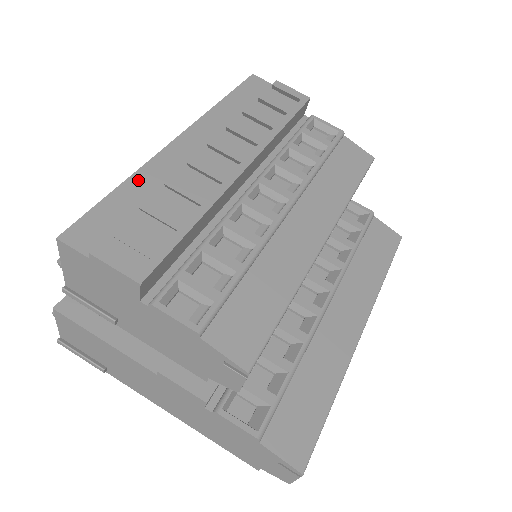
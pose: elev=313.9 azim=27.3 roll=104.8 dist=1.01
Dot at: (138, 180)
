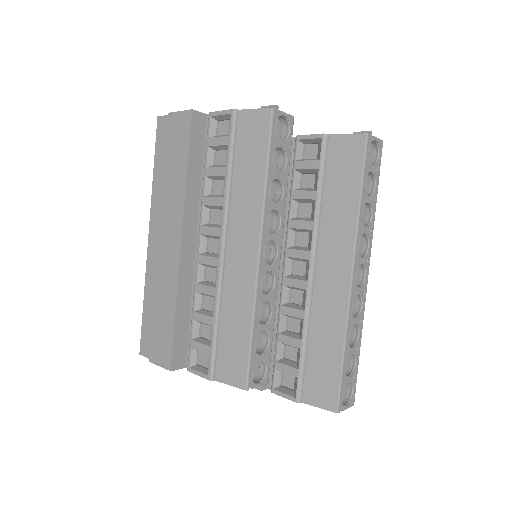
Dot at: (148, 291)
